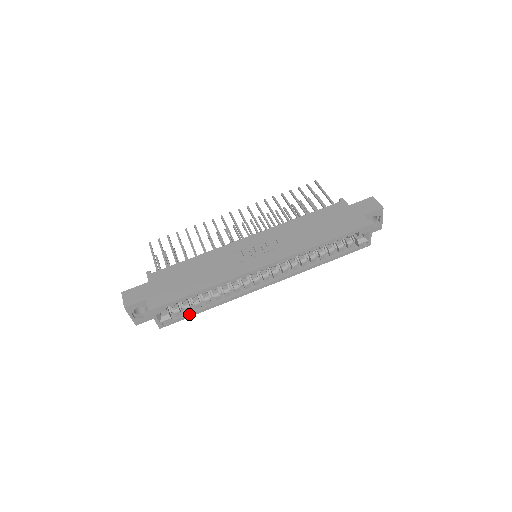
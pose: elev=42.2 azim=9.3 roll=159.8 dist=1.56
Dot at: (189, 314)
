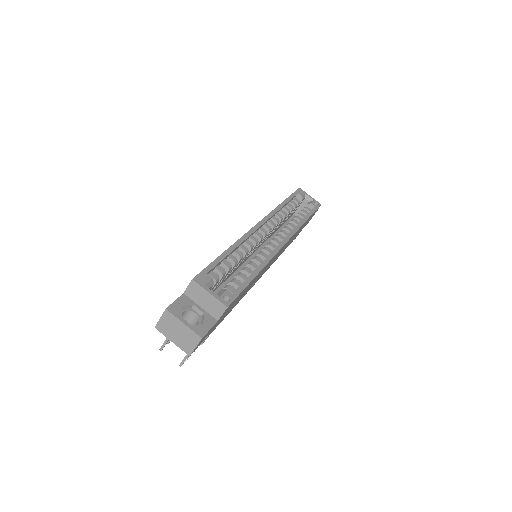
Dot at: (242, 283)
